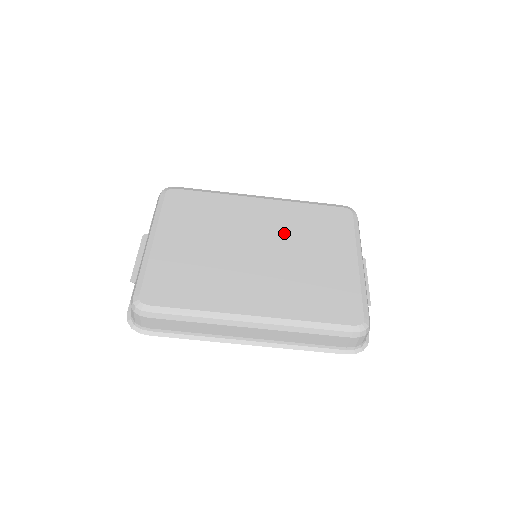
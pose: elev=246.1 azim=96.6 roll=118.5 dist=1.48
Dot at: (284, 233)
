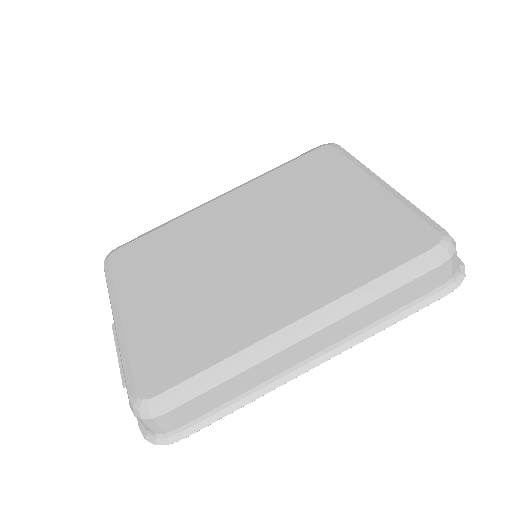
Dot at: (271, 211)
